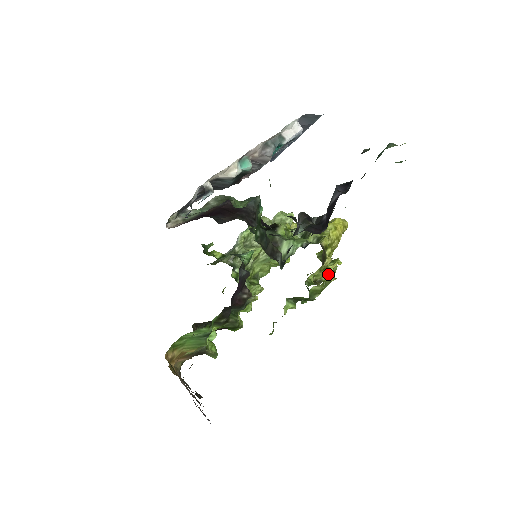
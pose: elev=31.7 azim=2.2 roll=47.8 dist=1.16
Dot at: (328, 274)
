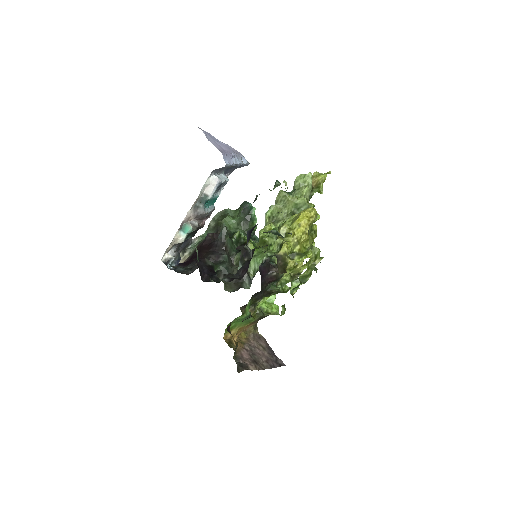
Dot at: (304, 266)
